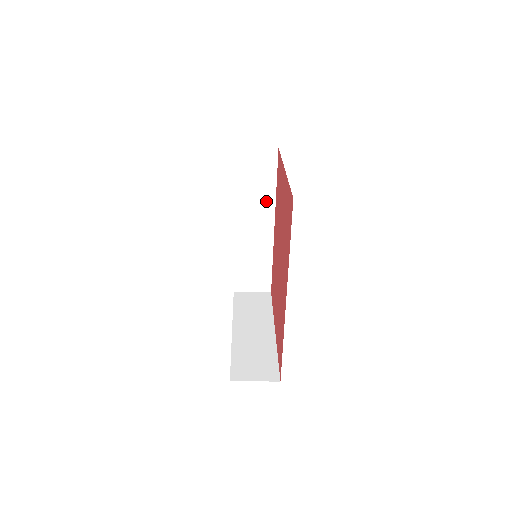
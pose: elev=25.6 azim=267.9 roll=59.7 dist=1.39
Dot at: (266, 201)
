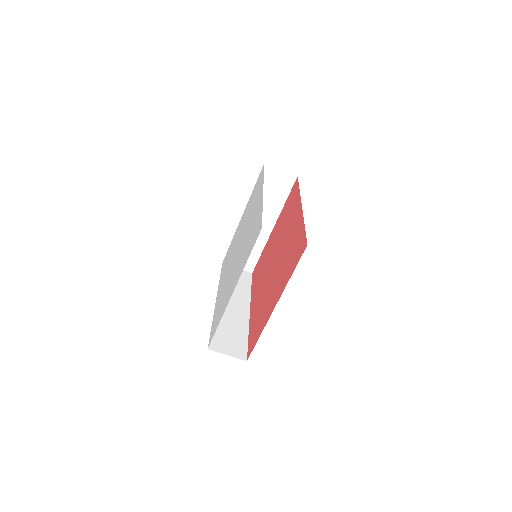
Dot at: (243, 295)
